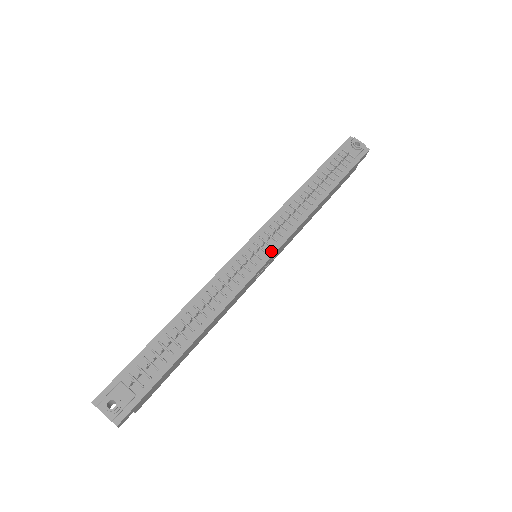
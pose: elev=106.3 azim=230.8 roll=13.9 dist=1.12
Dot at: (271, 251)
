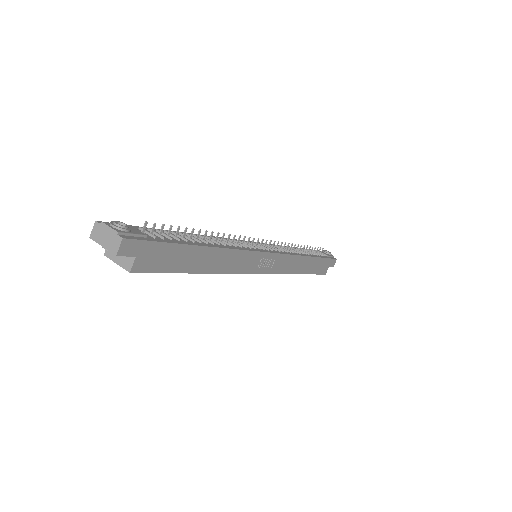
Dot at: (272, 251)
